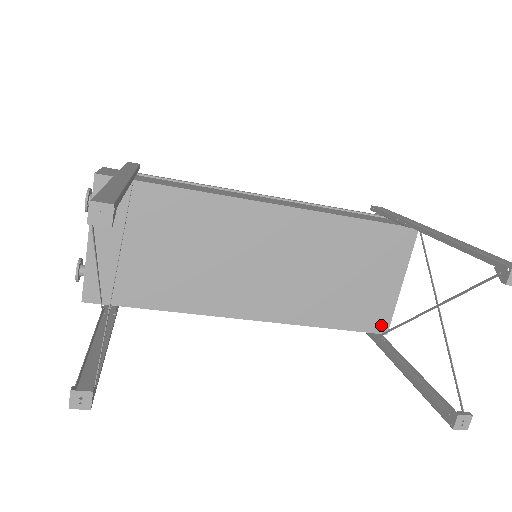
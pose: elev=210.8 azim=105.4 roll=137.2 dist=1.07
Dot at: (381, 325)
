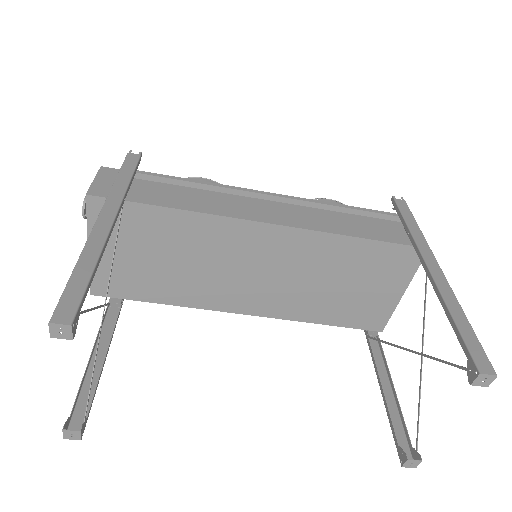
Dot at: (377, 325)
